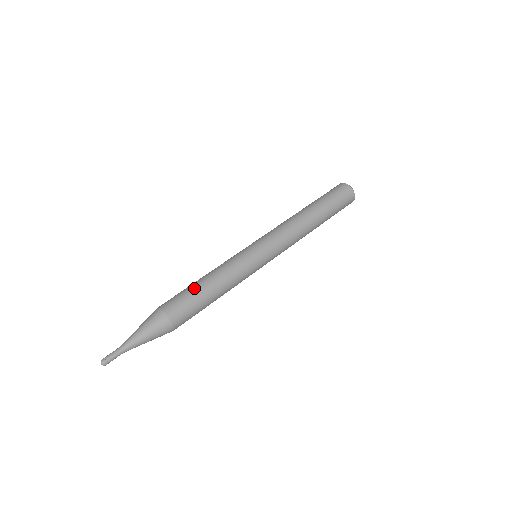
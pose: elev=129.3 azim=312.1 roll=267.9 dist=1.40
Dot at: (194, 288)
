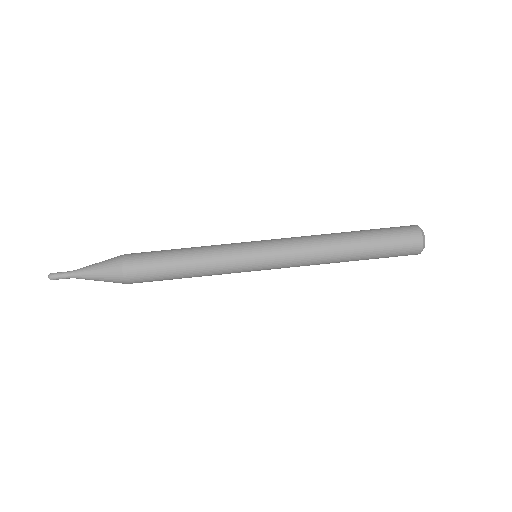
Dot at: (165, 253)
